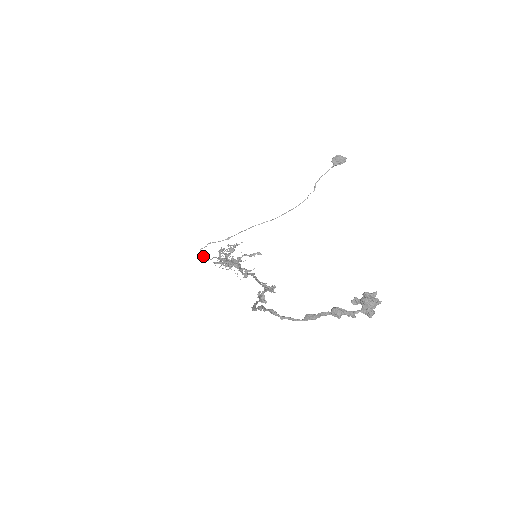
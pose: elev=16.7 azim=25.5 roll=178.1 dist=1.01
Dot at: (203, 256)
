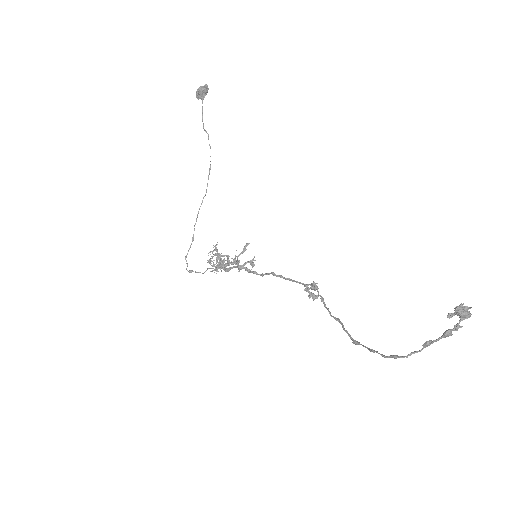
Dot at: (195, 272)
